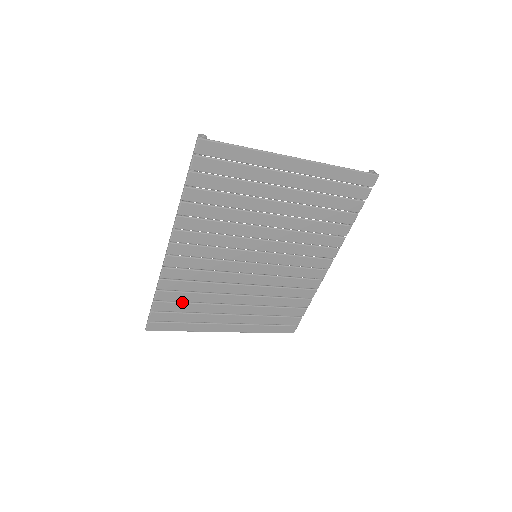
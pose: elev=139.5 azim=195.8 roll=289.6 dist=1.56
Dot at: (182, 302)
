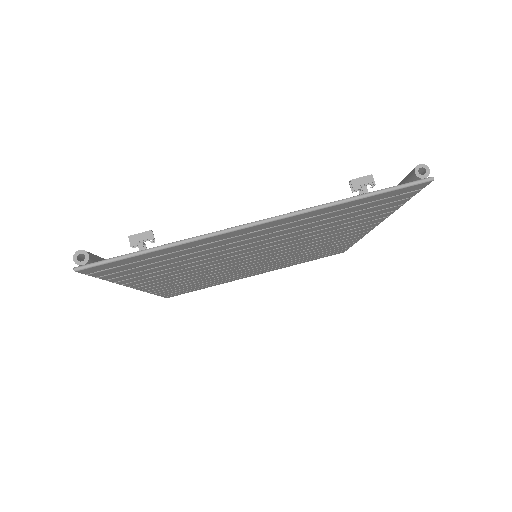
Dot at: (189, 286)
